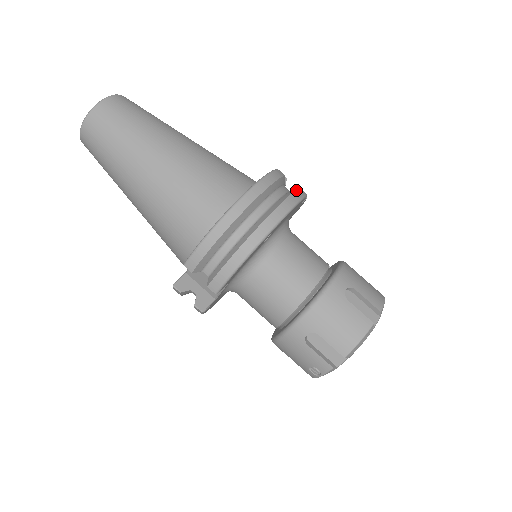
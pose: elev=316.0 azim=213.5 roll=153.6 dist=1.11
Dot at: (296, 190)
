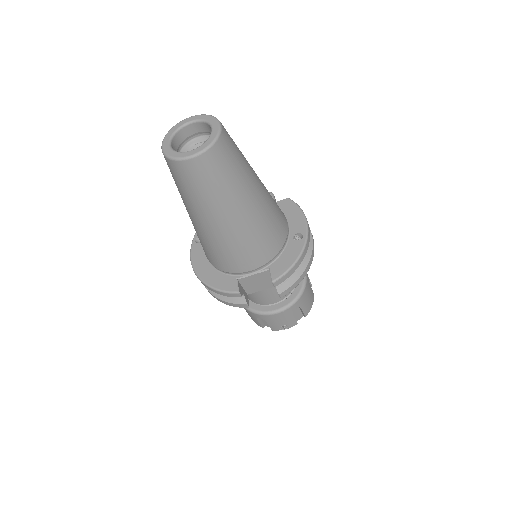
Dot at: occluded
